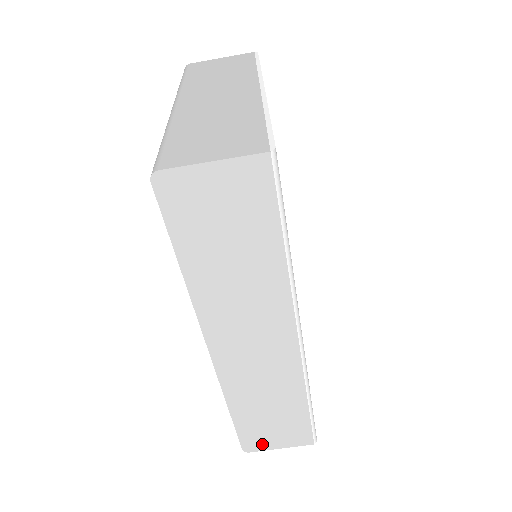
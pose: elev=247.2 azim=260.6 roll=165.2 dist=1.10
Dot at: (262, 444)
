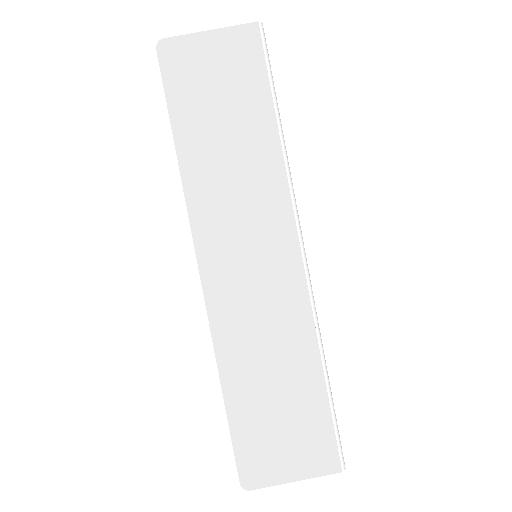
Dot at: (268, 469)
